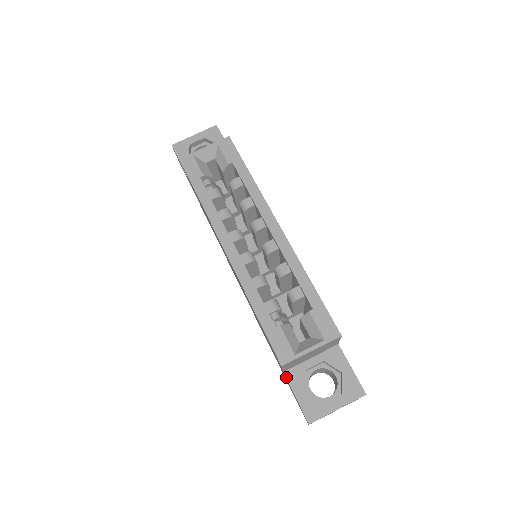
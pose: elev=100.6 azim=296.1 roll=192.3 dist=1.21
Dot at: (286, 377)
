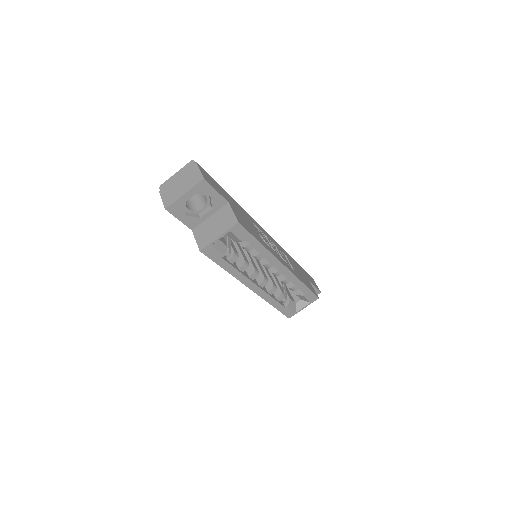
Dot at: occluded
